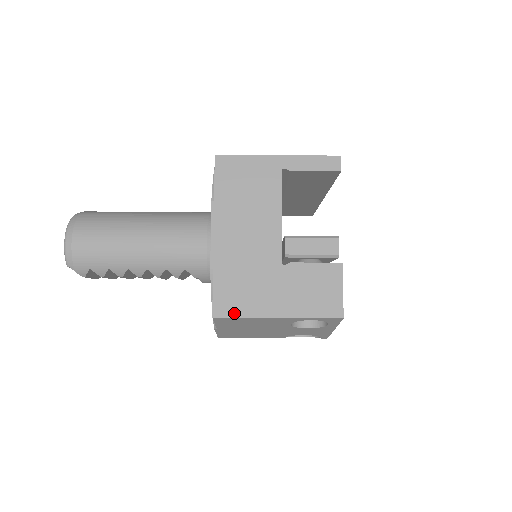
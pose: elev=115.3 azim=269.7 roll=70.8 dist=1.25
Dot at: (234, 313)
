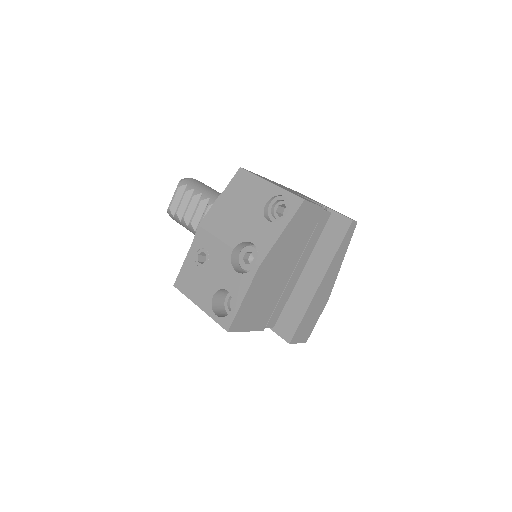
Dot at: (252, 173)
